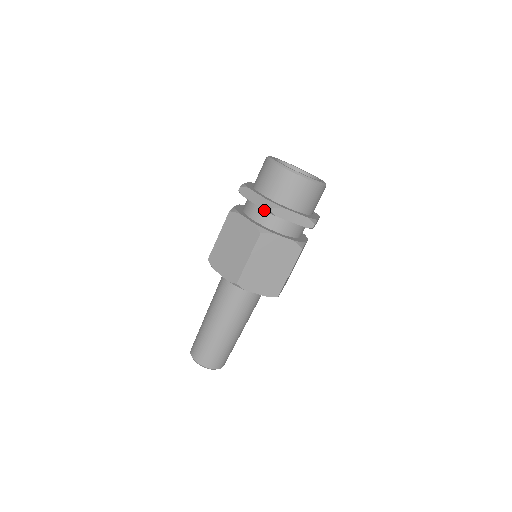
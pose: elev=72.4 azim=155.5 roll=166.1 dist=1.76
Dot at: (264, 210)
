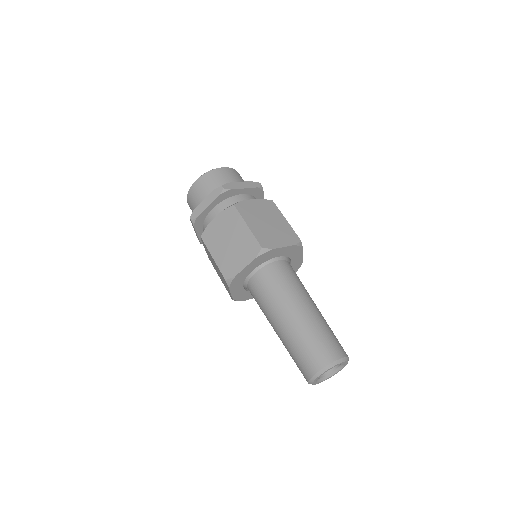
Dot at: (220, 204)
